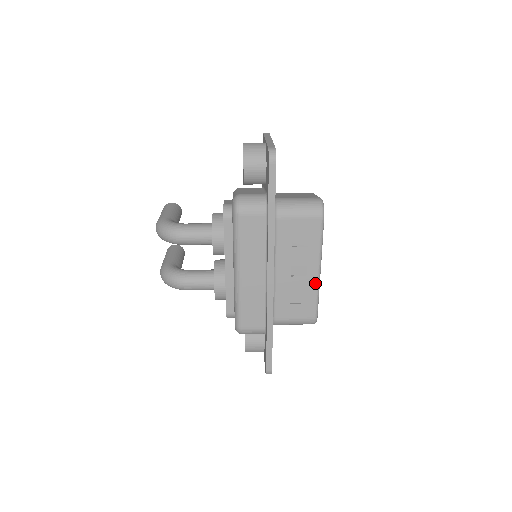
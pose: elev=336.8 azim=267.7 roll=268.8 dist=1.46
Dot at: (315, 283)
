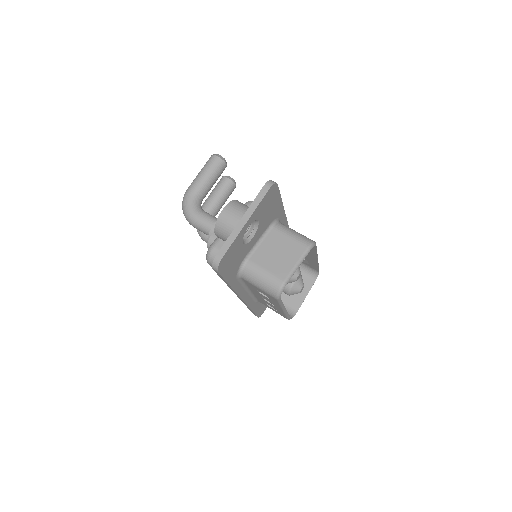
Dot at: (282, 312)
